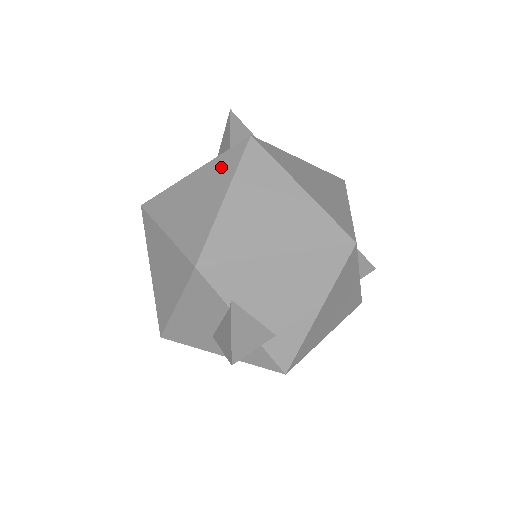
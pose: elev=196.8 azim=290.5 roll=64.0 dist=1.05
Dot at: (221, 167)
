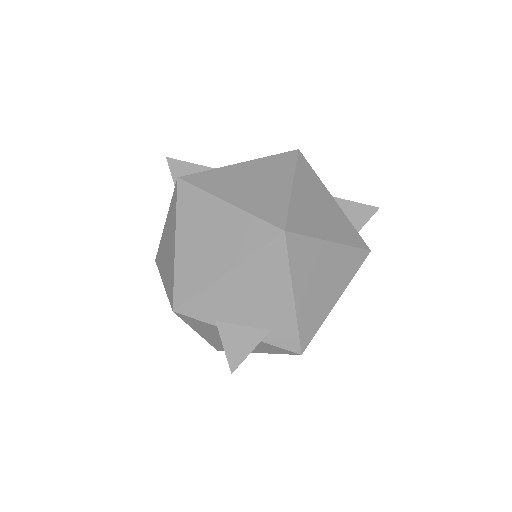
Dot at: (172, 214)
